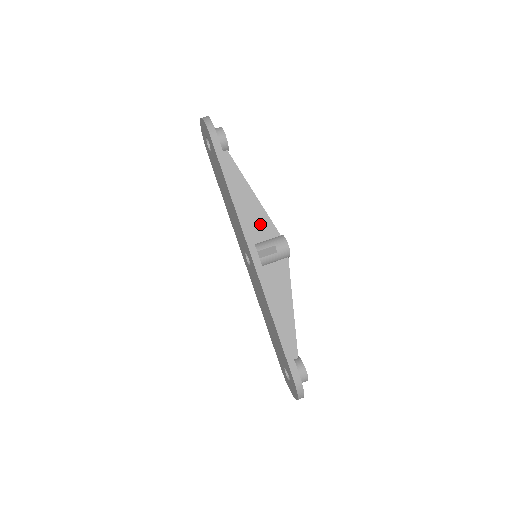
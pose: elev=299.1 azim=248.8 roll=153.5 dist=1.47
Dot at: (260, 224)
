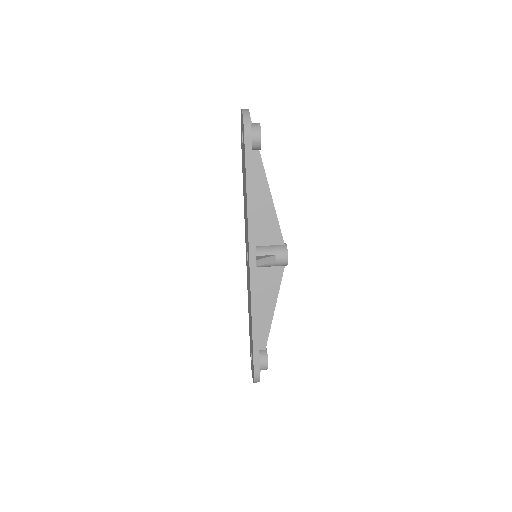
Dot at: (269, 229)
